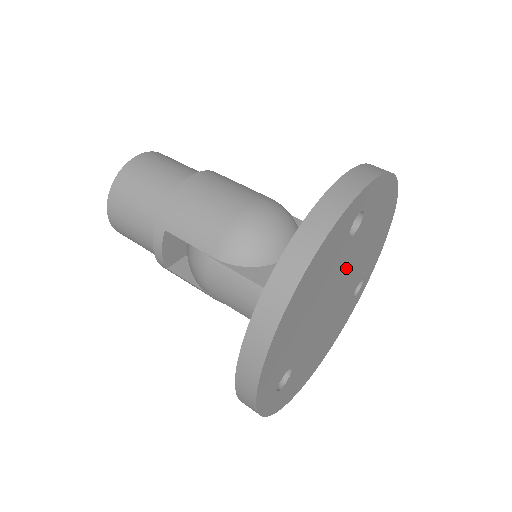
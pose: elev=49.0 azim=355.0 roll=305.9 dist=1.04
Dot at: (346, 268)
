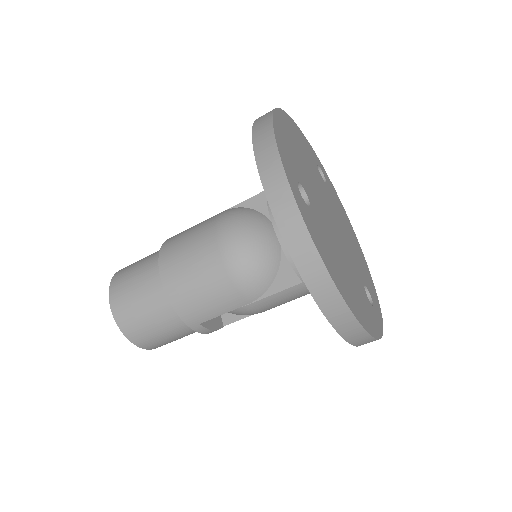
Dot at: (320, 205)
